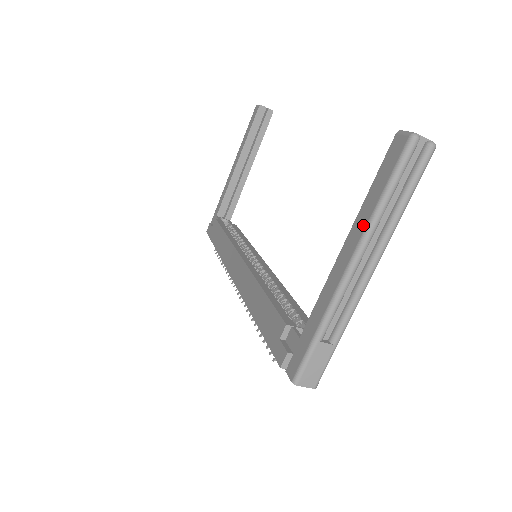
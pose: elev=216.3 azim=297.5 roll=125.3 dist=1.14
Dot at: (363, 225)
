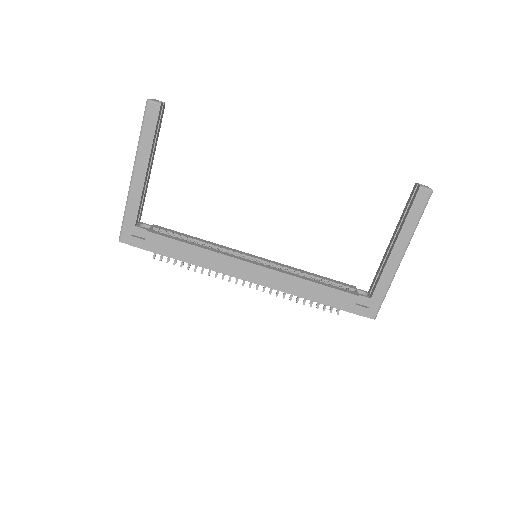
Dot at: (408, 237)
